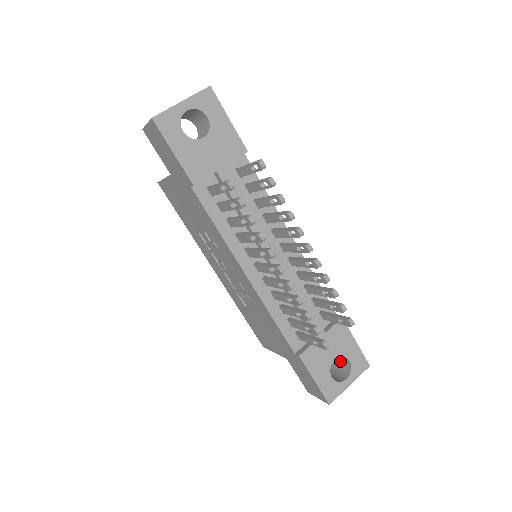
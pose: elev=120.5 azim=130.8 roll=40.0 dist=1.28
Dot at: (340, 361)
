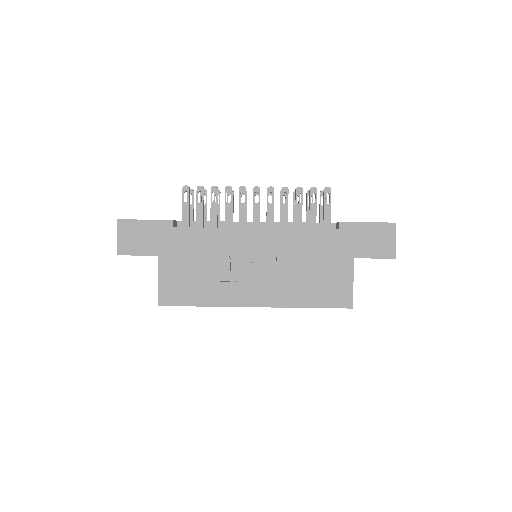
Dot at: occluded
